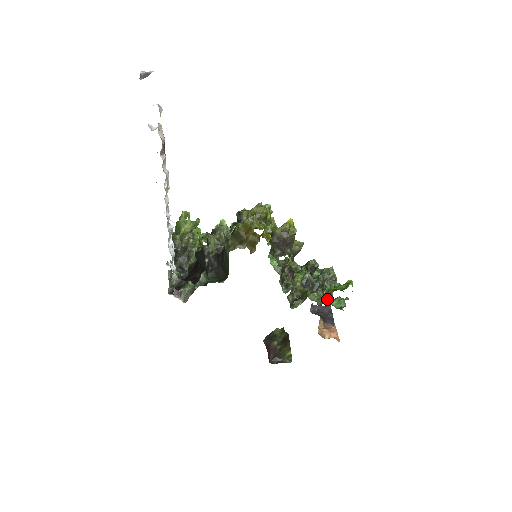
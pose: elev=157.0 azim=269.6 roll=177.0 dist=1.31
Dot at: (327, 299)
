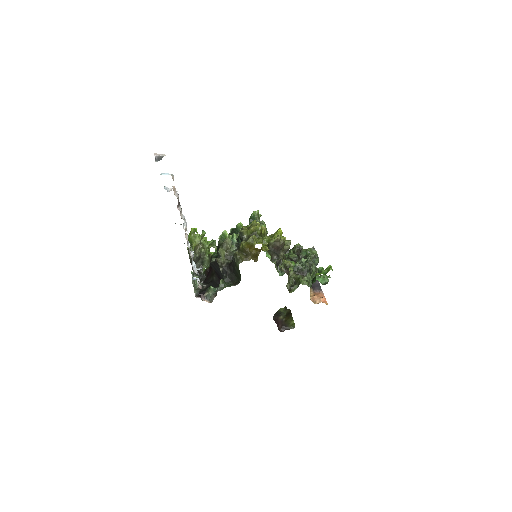
Dot at: (315, 280)
